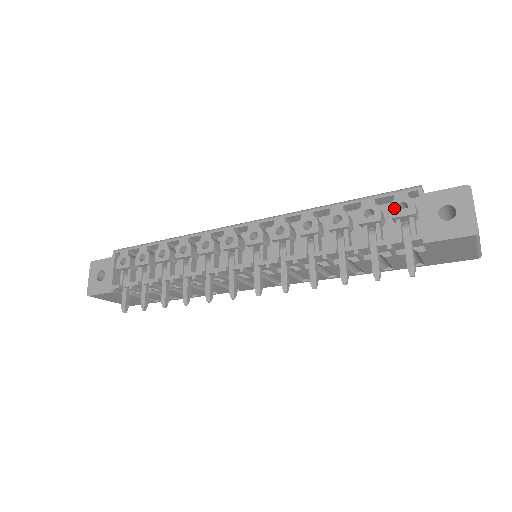
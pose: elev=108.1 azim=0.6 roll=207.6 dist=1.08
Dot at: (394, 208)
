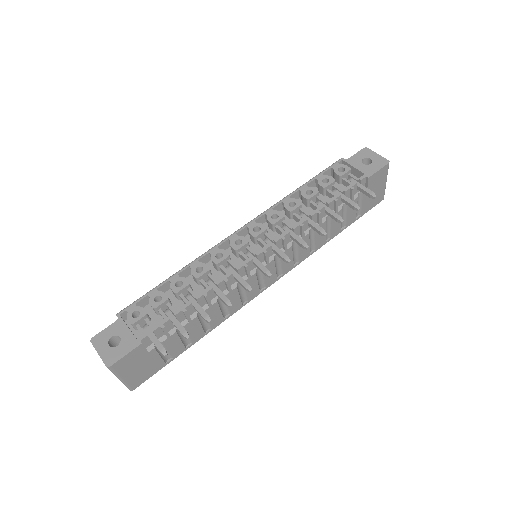
Dot at: (337, 172)
